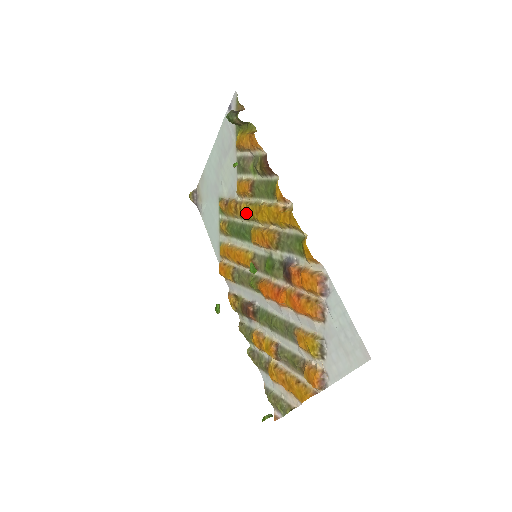
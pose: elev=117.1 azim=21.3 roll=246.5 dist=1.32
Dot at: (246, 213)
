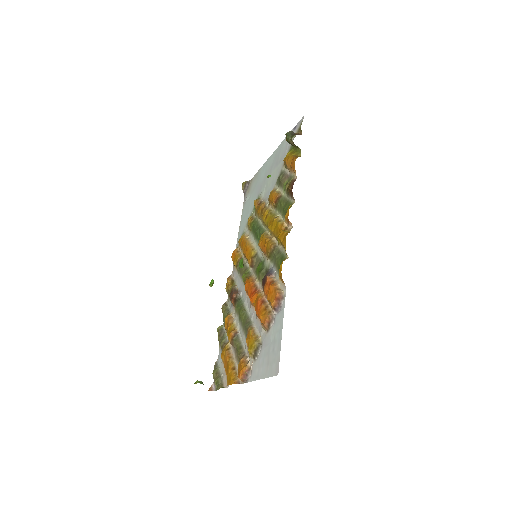
Dot at: (265, 218)
